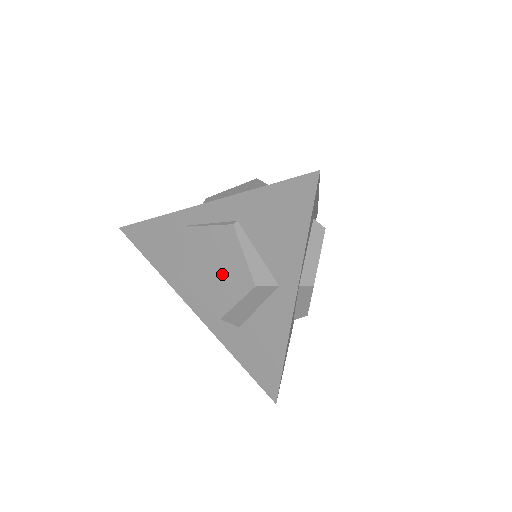
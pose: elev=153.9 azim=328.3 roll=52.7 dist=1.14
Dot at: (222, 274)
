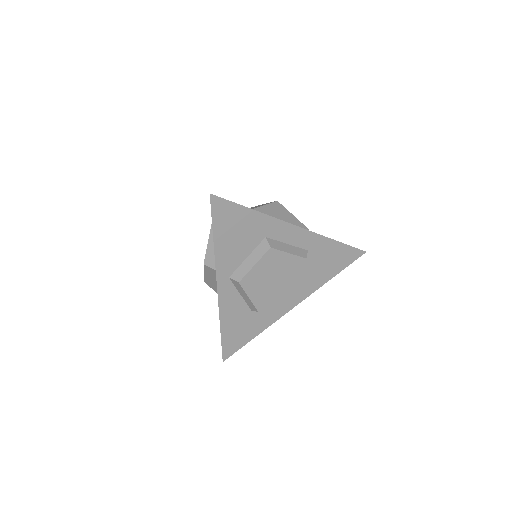
Dot at: occluded
